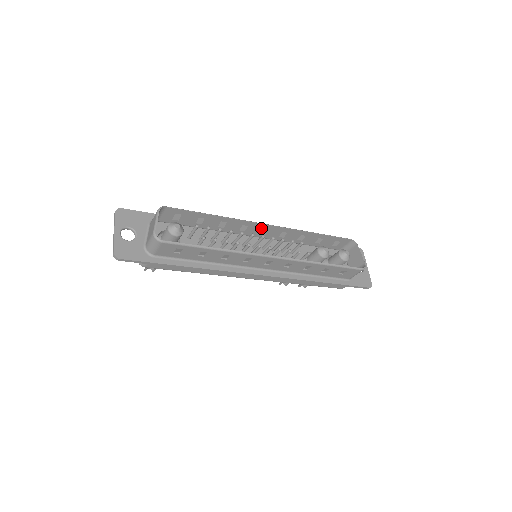
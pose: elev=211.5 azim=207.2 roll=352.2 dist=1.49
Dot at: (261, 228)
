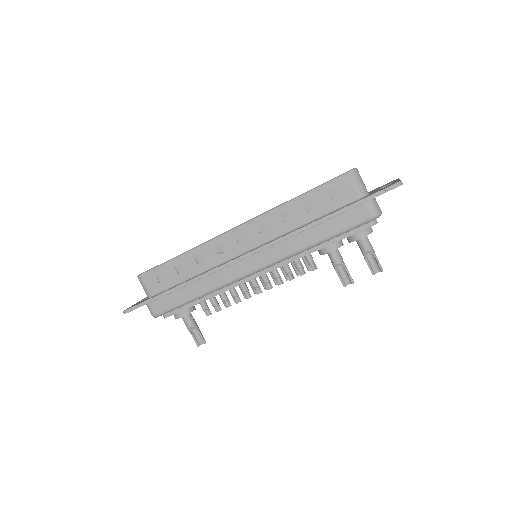
Dot at: occluded
